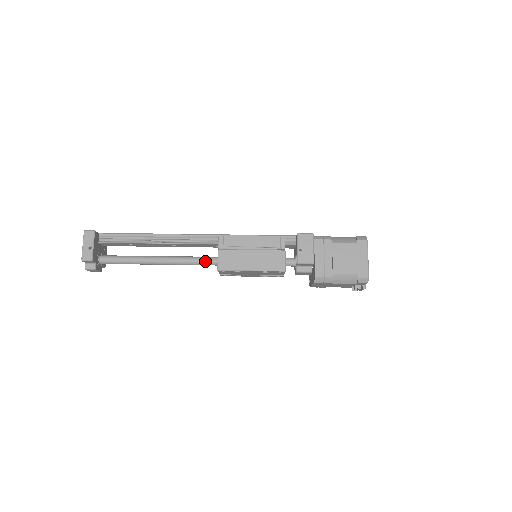
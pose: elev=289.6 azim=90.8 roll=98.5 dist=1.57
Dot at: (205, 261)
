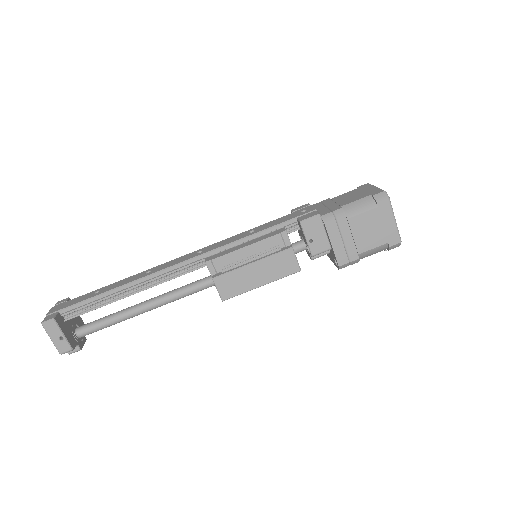
Dot at: (200, 288)
